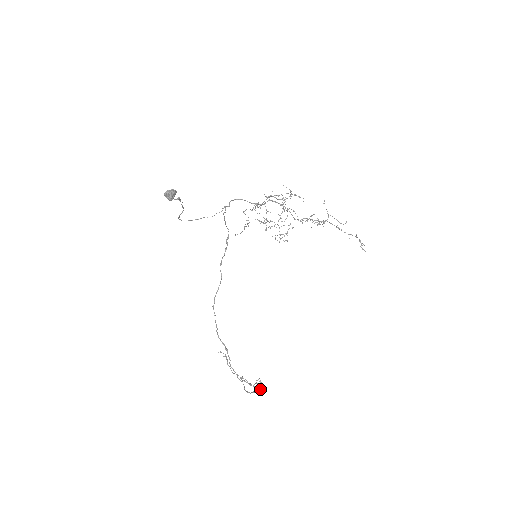
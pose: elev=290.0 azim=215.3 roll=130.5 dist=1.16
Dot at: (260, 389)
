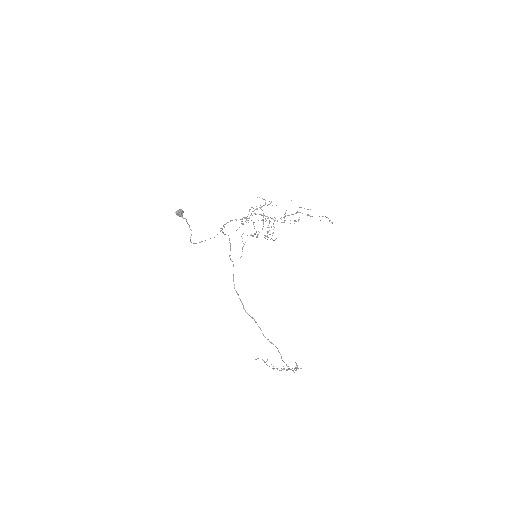
Dot at: (298, 368)
